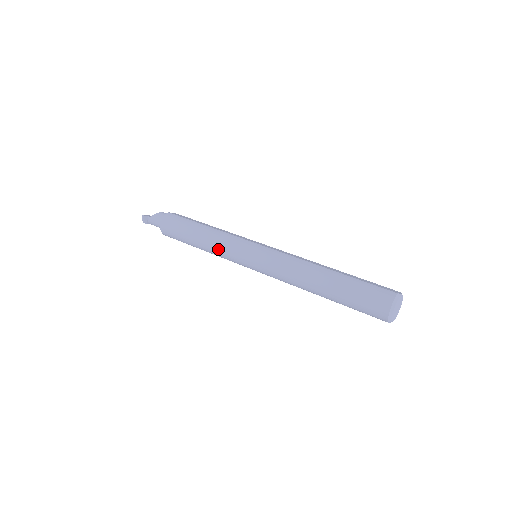
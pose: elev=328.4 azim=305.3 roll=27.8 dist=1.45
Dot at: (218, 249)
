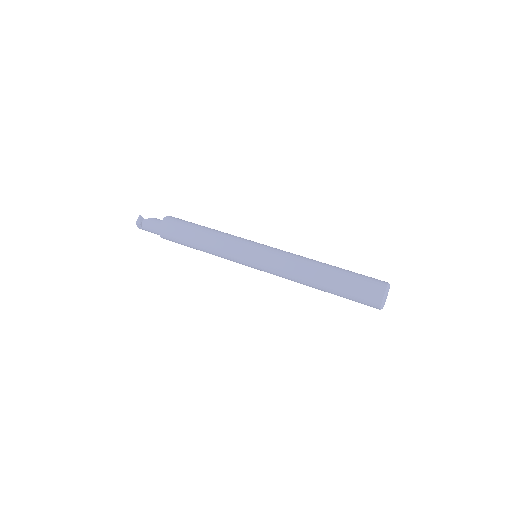
Dot at: (223, 242)
